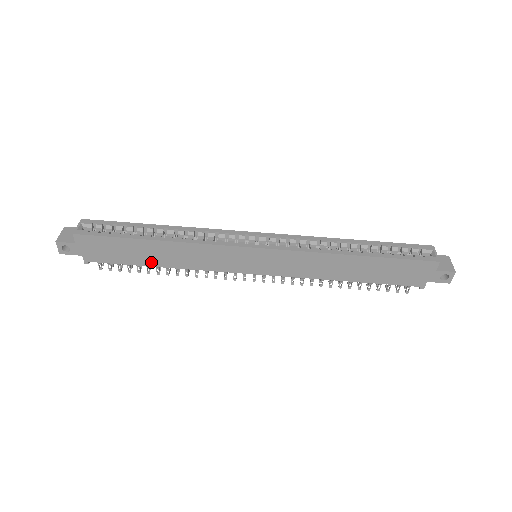
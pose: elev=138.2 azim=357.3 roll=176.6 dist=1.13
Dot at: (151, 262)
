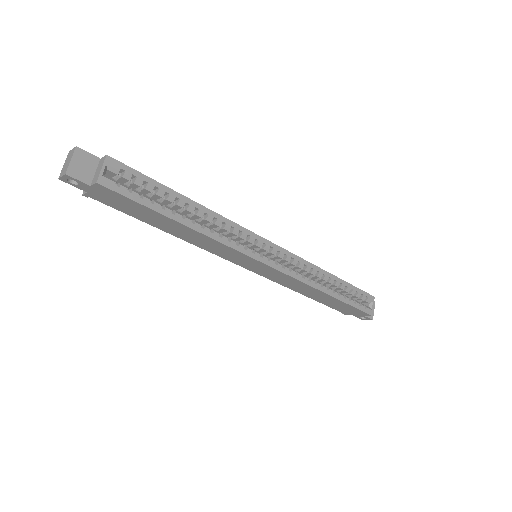
Dot at: (161, 227)
